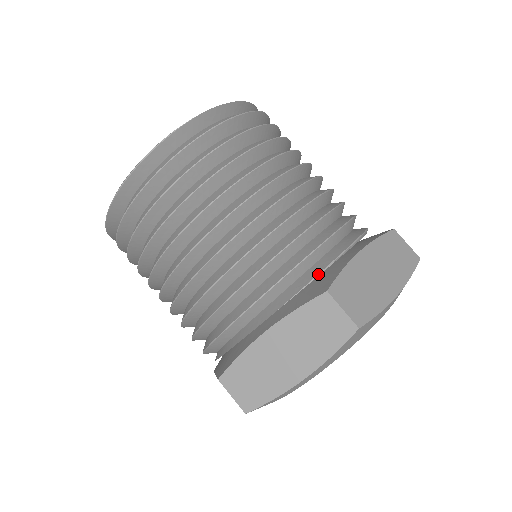
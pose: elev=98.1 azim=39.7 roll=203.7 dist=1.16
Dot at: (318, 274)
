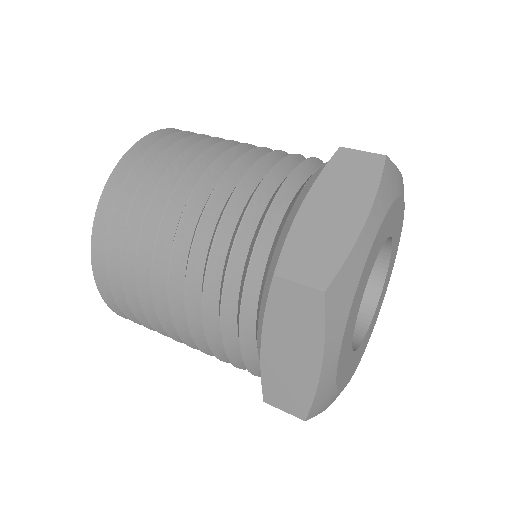
Dot at: (324, 163)
